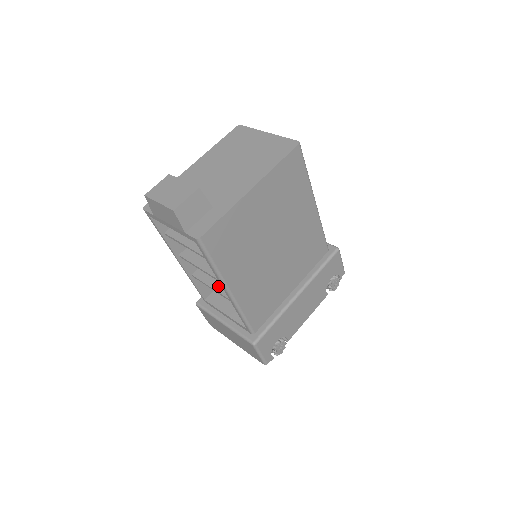
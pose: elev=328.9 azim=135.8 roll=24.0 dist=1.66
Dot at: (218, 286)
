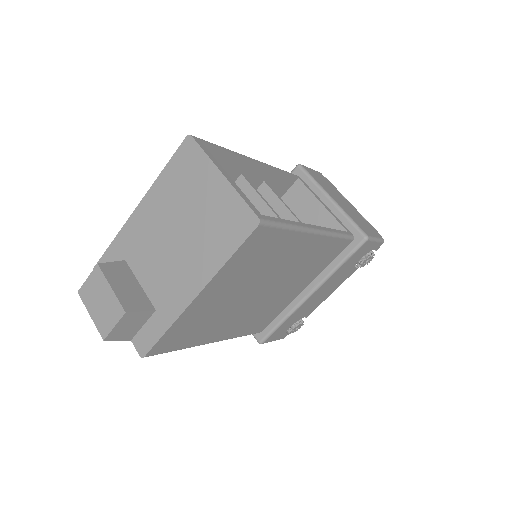
Dot at: occluded
